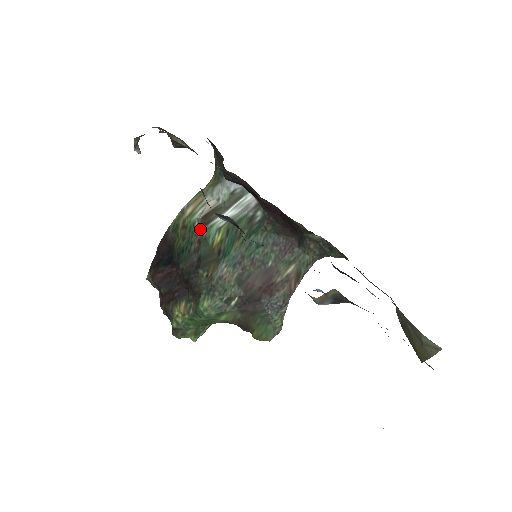
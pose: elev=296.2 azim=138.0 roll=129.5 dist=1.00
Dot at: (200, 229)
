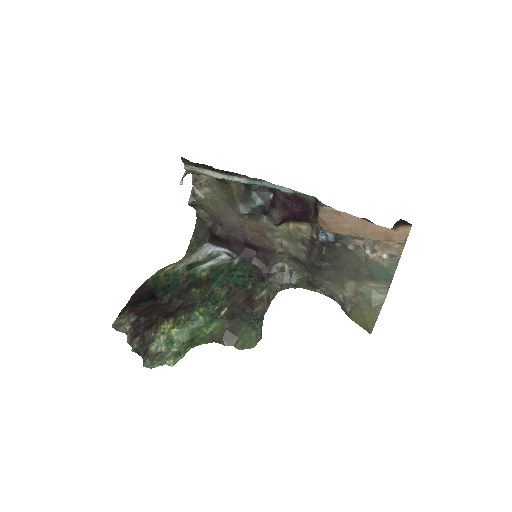
Dot at: (186, 271)
